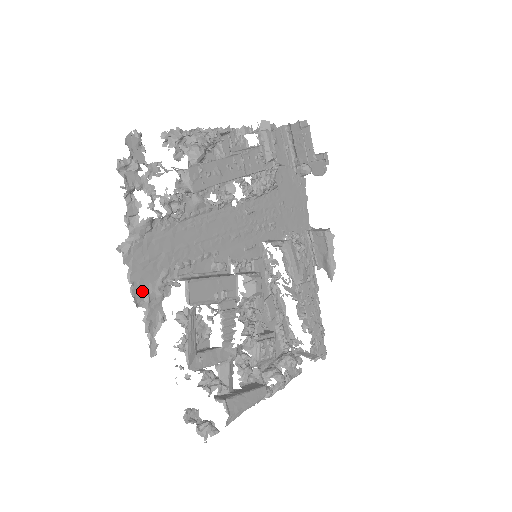
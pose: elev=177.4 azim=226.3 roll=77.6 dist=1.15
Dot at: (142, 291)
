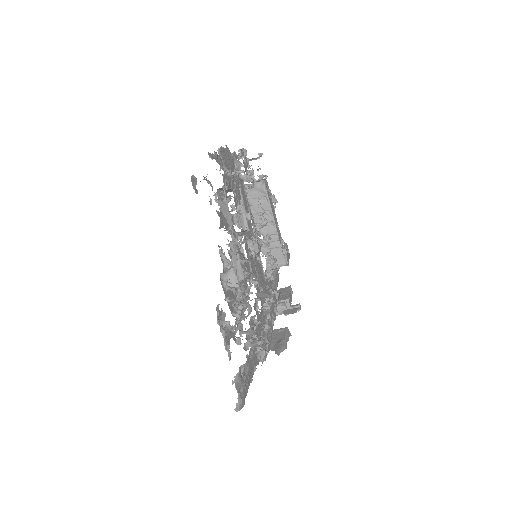
Dot at: (222, 155)
